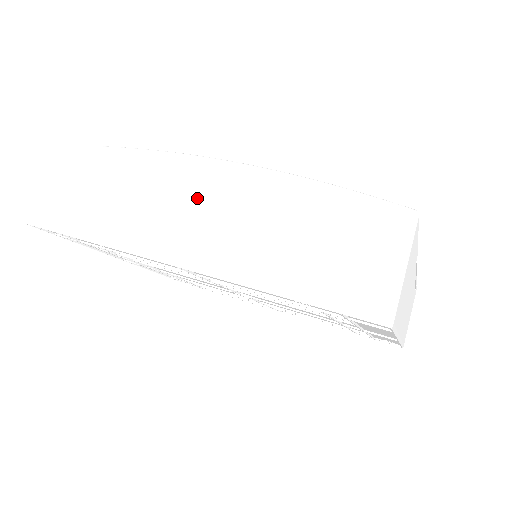
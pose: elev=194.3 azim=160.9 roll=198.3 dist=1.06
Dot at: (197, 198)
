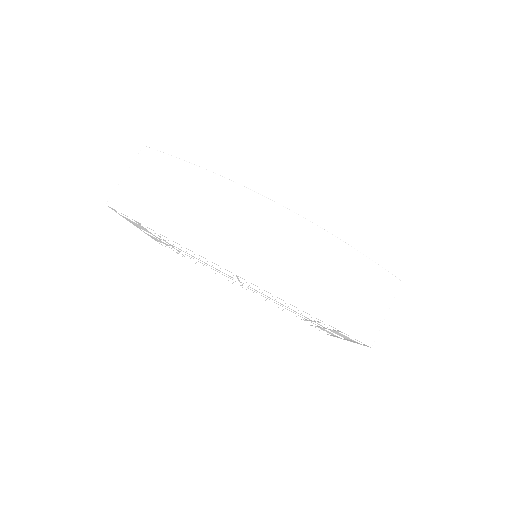
Dot at: (260, 229)
